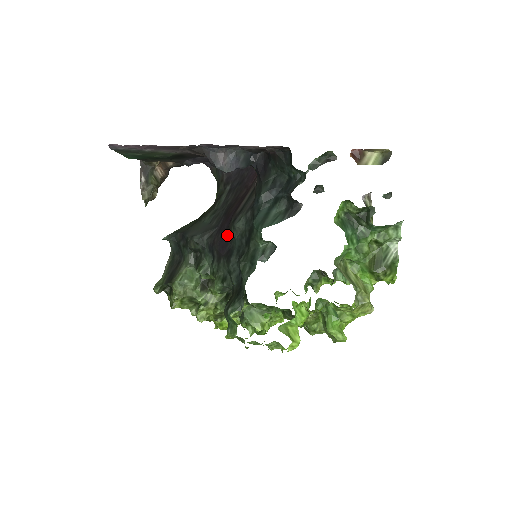
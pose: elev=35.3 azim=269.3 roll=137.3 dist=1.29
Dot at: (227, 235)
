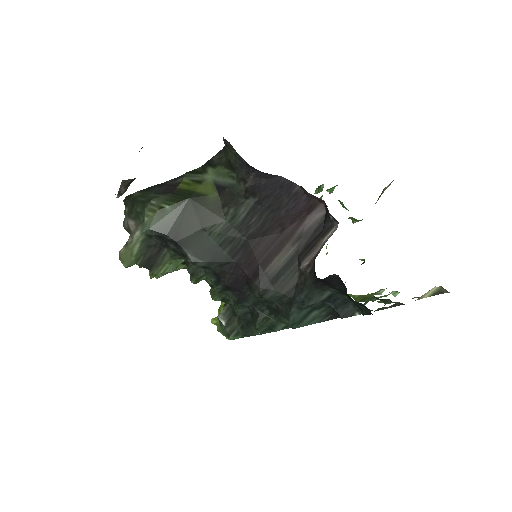
Dot at: (245, 282)
